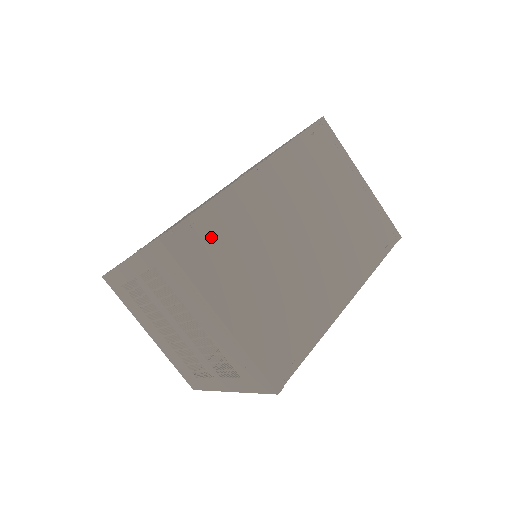
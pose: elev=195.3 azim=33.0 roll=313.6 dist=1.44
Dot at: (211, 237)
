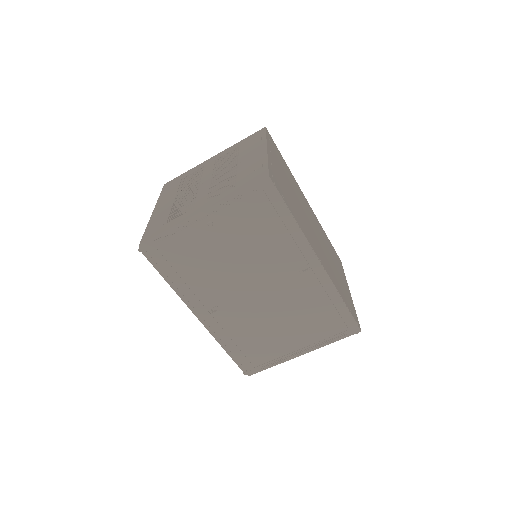
Dot at: (280, 158)
